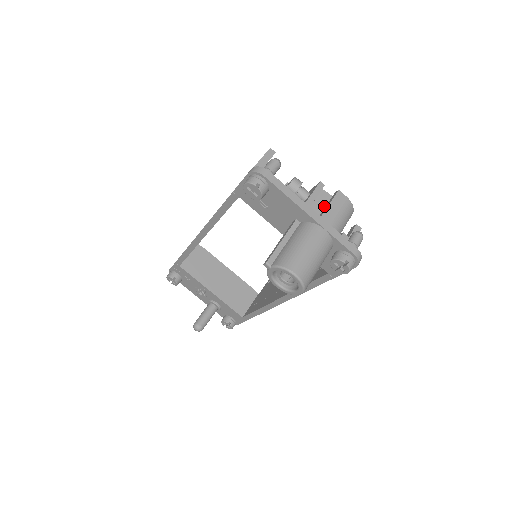
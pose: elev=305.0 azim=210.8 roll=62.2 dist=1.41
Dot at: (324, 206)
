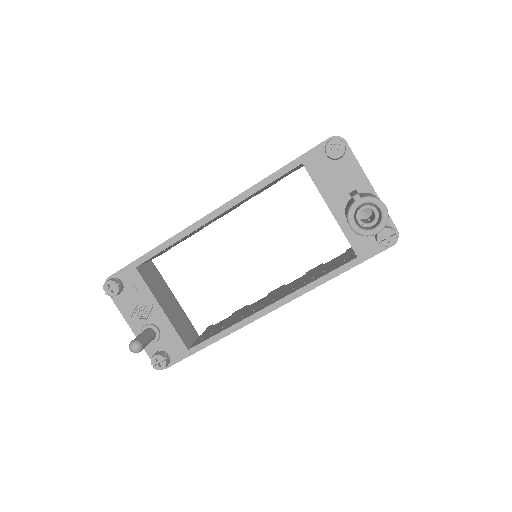
Dot at: occluded
